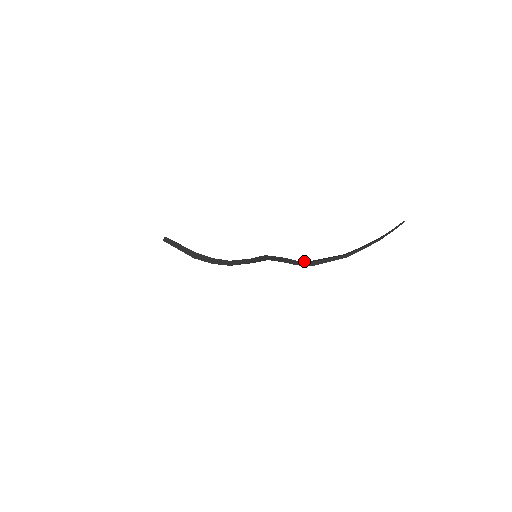
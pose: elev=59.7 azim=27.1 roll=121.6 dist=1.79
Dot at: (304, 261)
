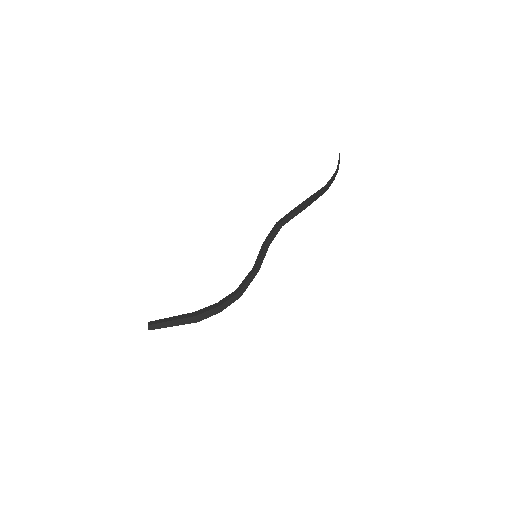
Dot at: occluded
